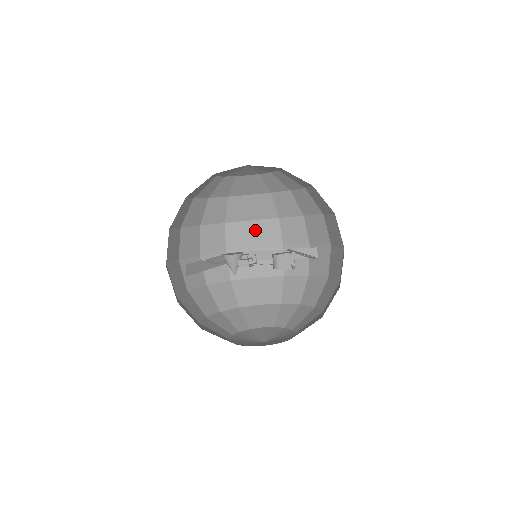
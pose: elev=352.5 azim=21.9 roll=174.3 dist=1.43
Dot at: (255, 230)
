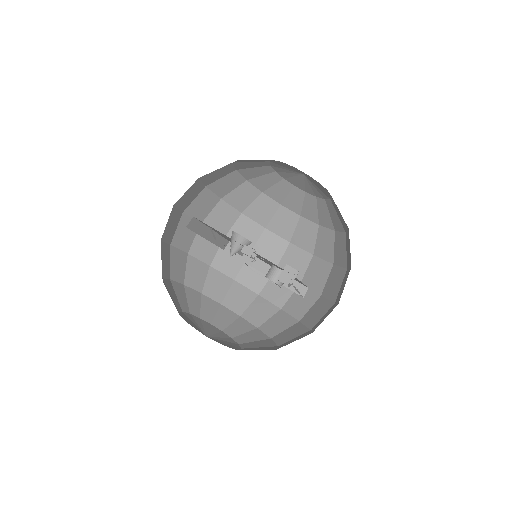
Dot at: (262, 238)
